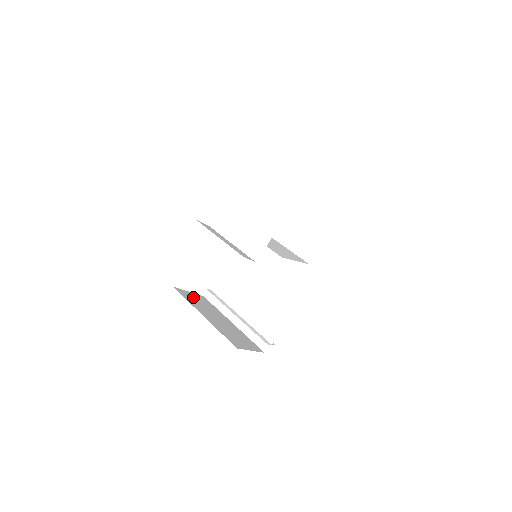
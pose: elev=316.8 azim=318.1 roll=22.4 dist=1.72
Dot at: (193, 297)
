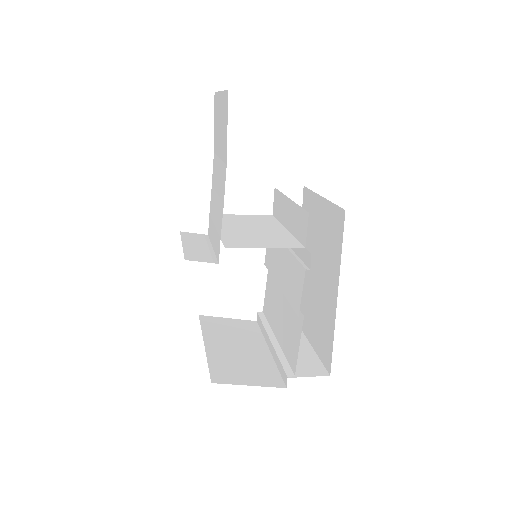
Dot at: (225, 324)
